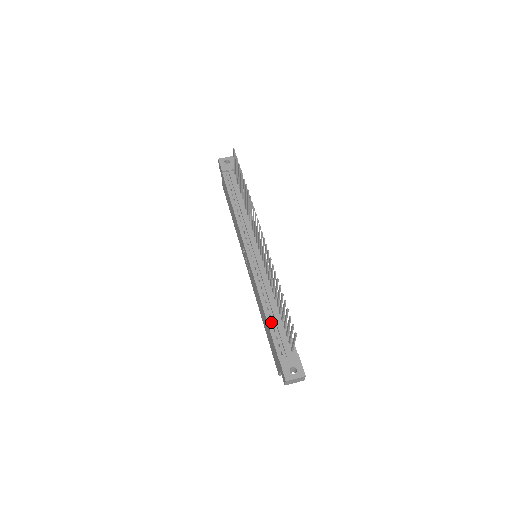
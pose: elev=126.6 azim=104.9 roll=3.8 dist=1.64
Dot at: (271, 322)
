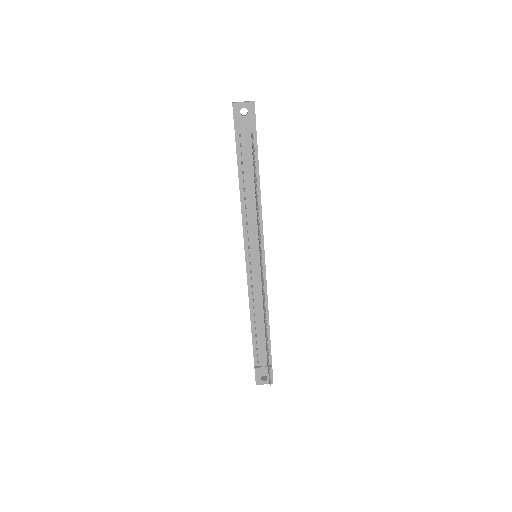
Dot at: (255, 332)
